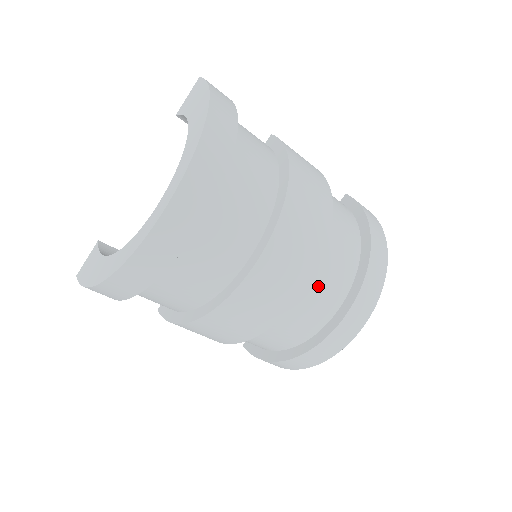
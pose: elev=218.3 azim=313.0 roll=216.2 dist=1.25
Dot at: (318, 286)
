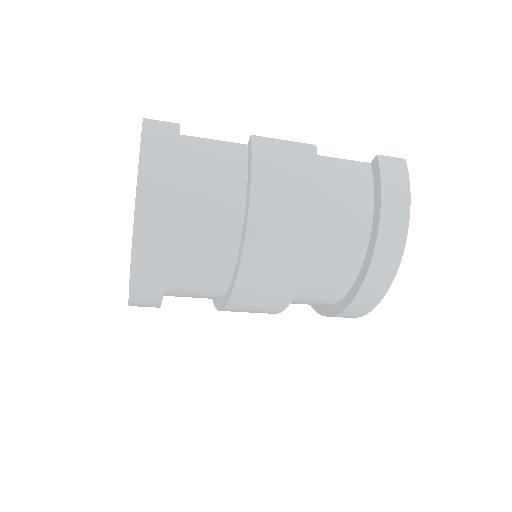
Dot at: (311, 291)
